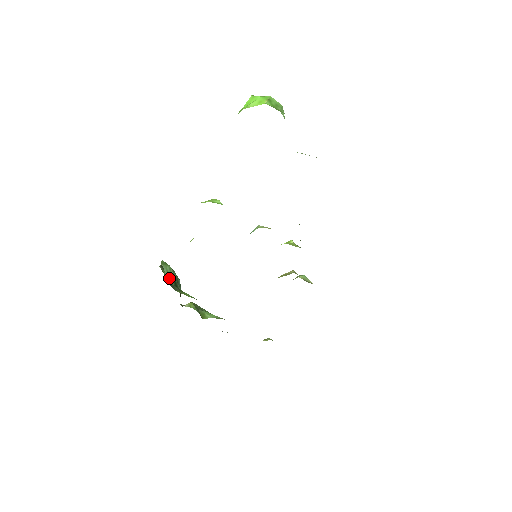
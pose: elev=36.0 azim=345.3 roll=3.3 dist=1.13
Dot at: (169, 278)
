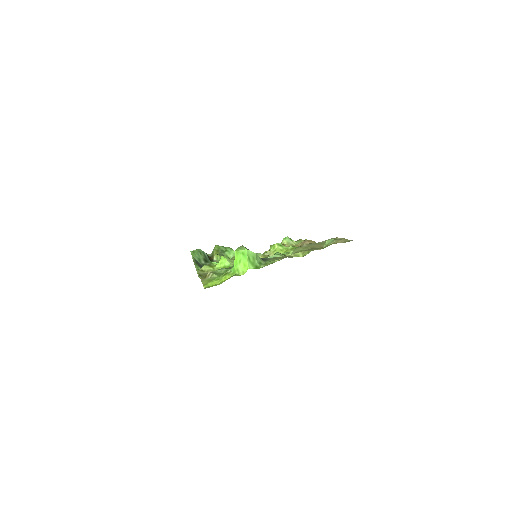
Dot at: (201, 261)
